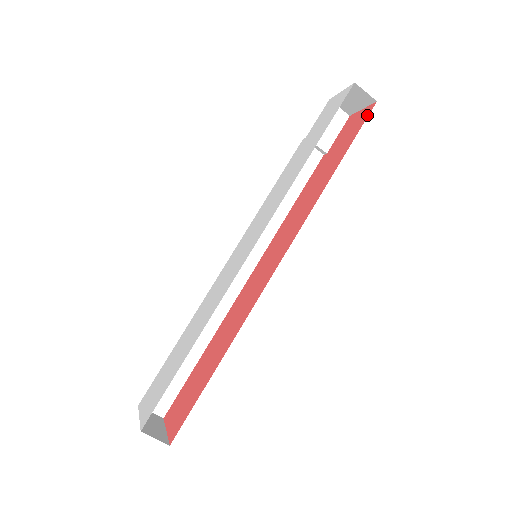
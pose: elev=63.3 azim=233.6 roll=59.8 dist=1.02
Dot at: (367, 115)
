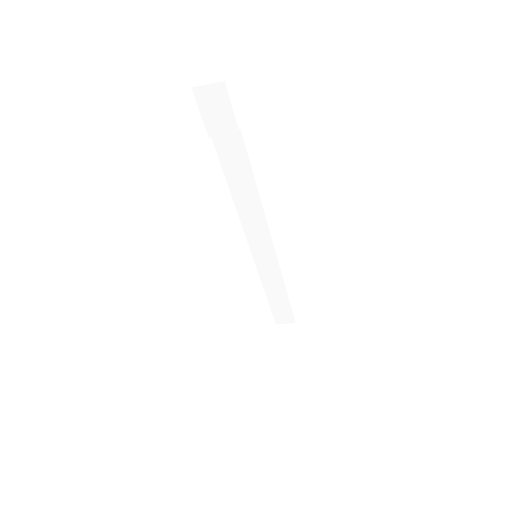
Dot at: occluded
